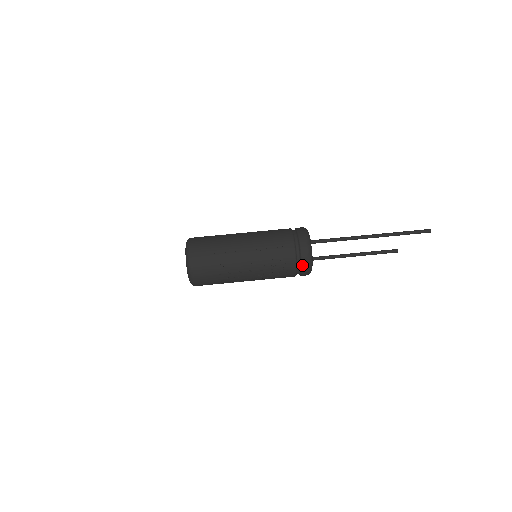
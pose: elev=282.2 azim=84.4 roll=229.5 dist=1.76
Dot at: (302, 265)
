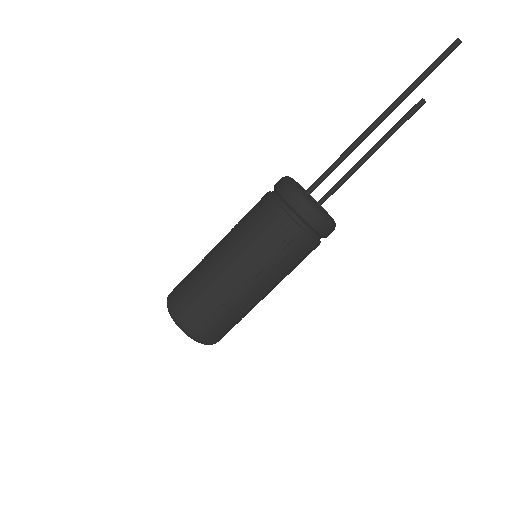
Dot at: (322, 235)
